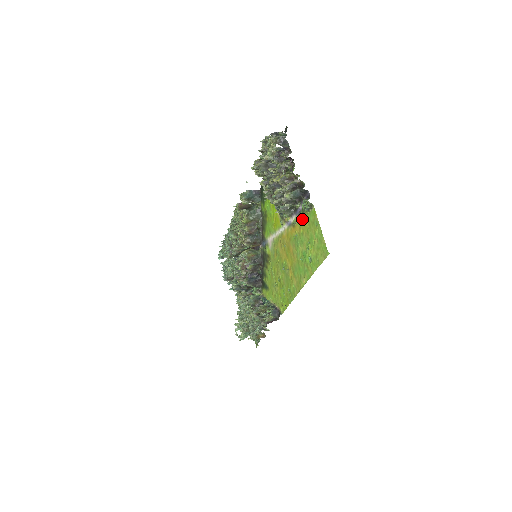
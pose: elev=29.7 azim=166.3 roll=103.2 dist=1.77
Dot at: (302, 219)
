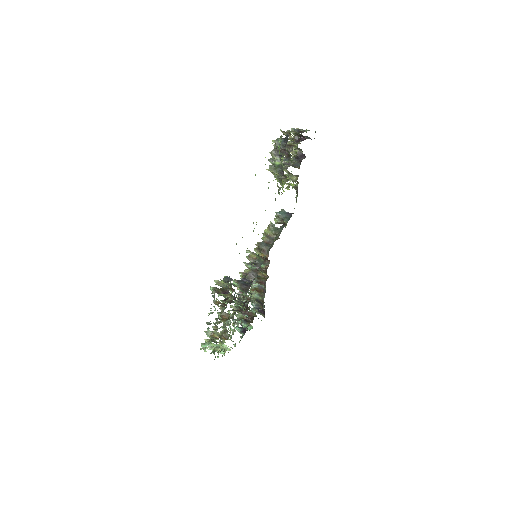
Dot at: occluded
